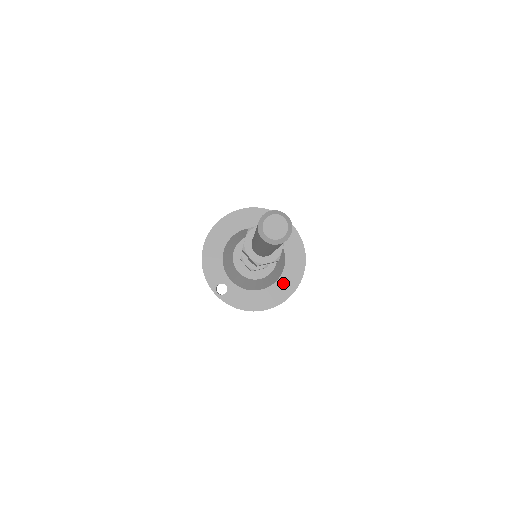
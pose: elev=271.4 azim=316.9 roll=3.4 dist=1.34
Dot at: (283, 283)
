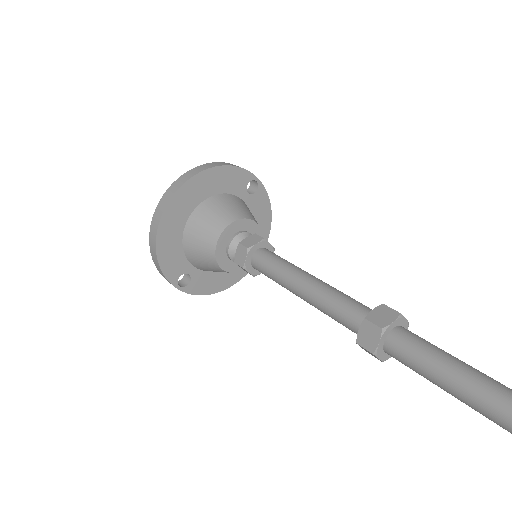
Dot at: occluded
